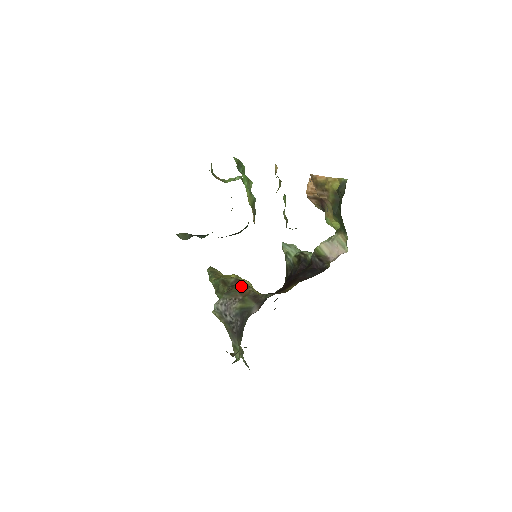
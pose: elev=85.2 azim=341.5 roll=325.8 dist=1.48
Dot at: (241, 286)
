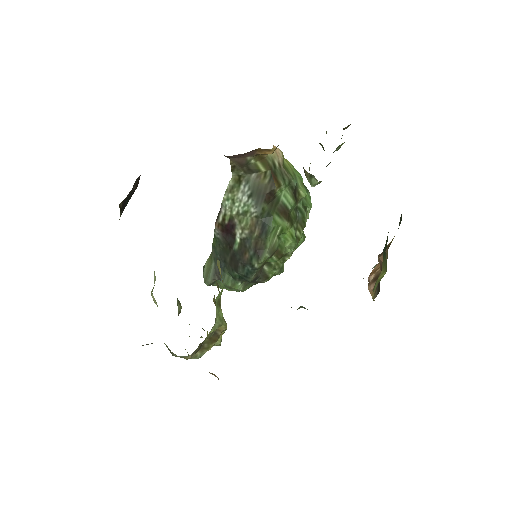
Dot at: occluded
